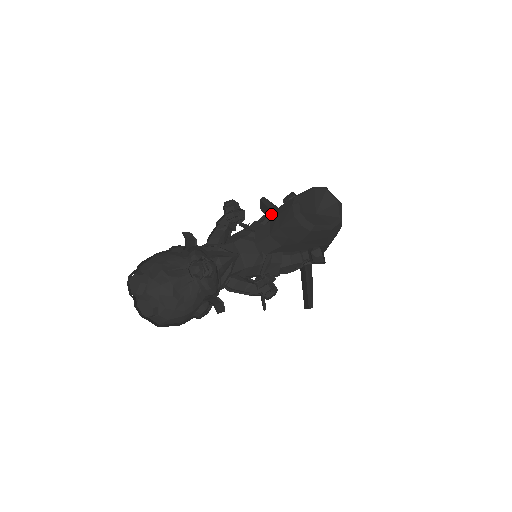
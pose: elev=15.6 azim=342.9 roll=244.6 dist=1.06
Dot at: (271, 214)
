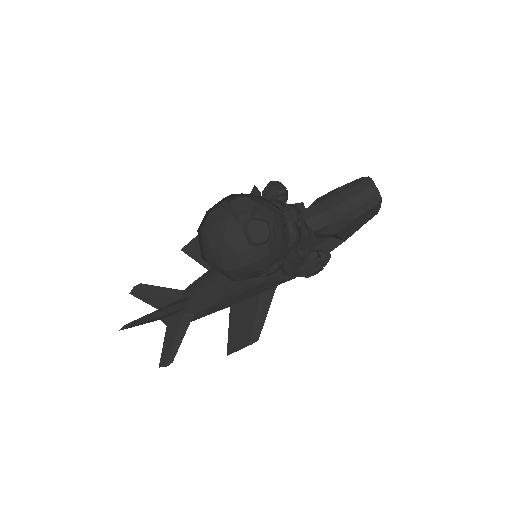
Dot at: occluded
